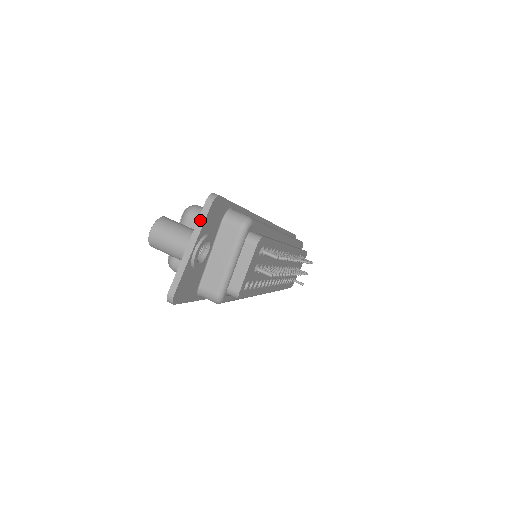
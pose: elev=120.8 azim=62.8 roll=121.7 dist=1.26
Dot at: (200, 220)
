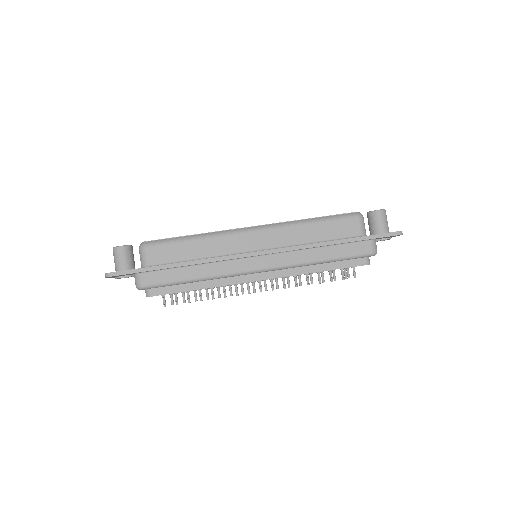
Dot at: occluded
